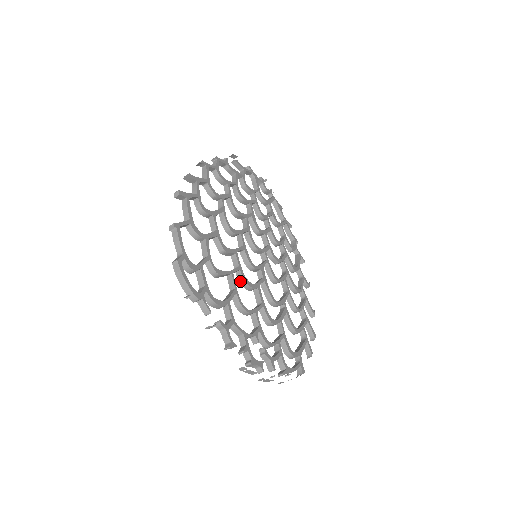
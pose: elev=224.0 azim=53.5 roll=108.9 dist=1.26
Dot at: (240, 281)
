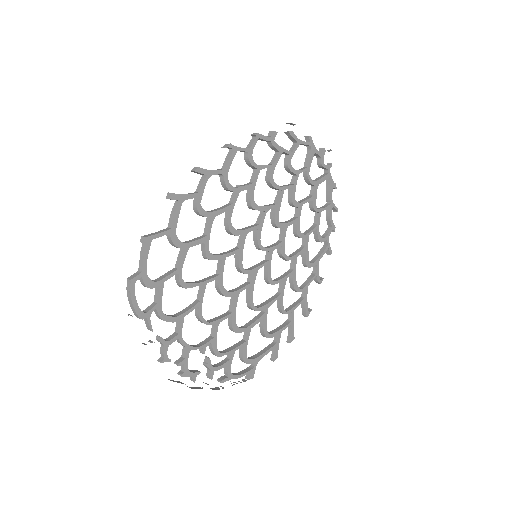
Dot at: (216, 288)
